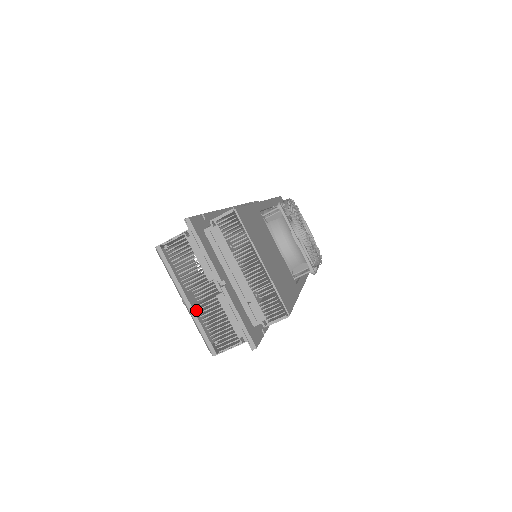
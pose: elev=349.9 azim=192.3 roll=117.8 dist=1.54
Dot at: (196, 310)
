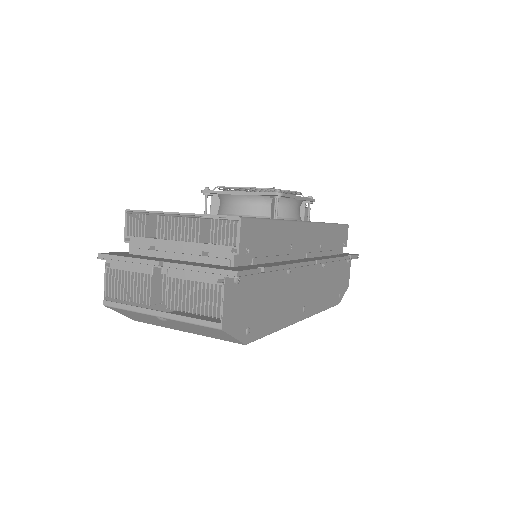
Dot at: occluded
